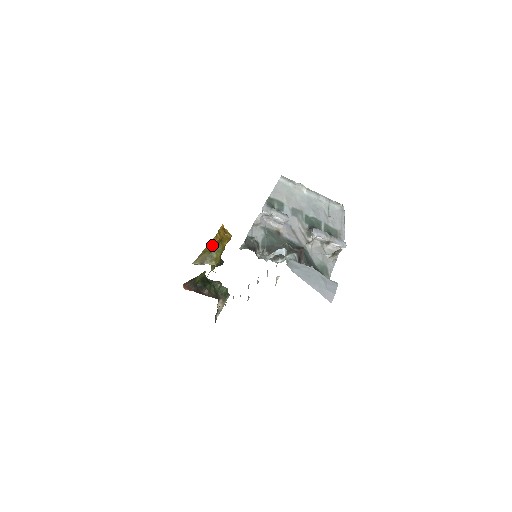
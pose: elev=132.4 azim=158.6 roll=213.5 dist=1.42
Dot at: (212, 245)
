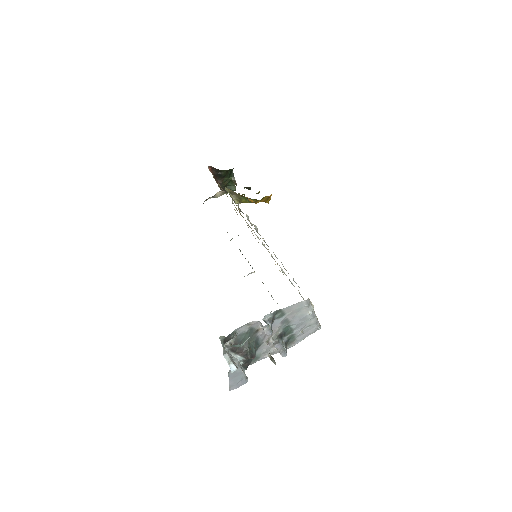
Dot at: occluded
